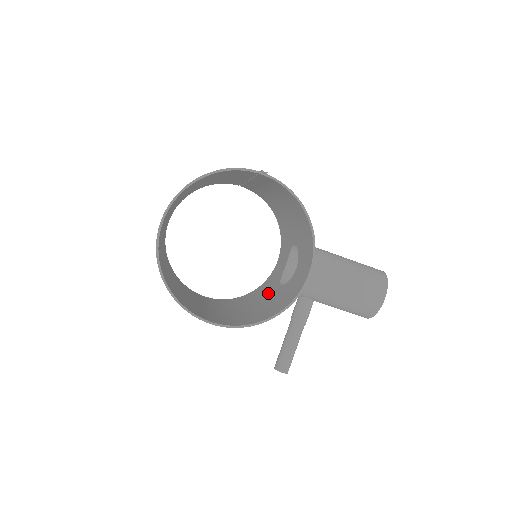
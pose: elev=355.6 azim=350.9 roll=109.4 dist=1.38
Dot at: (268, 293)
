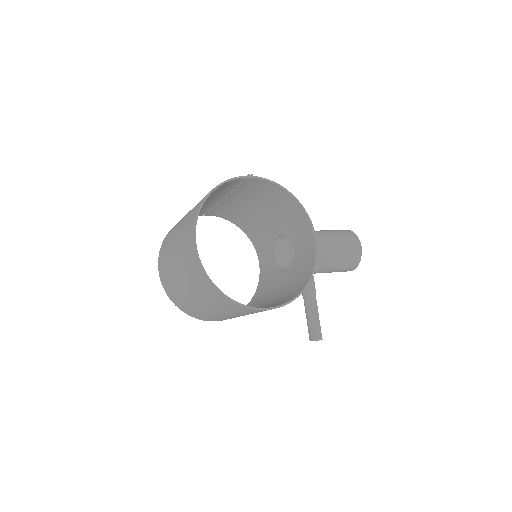
Dot at: (275, 284)
